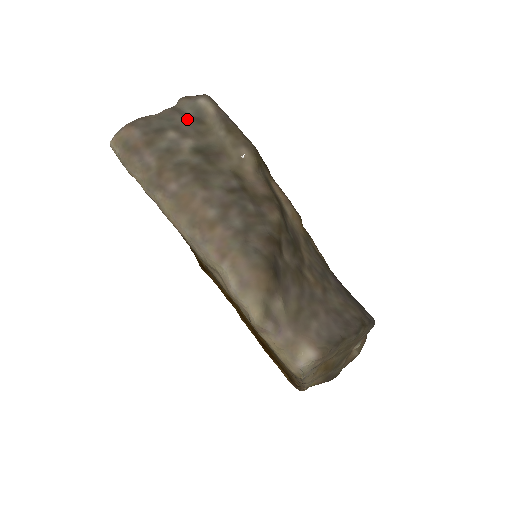
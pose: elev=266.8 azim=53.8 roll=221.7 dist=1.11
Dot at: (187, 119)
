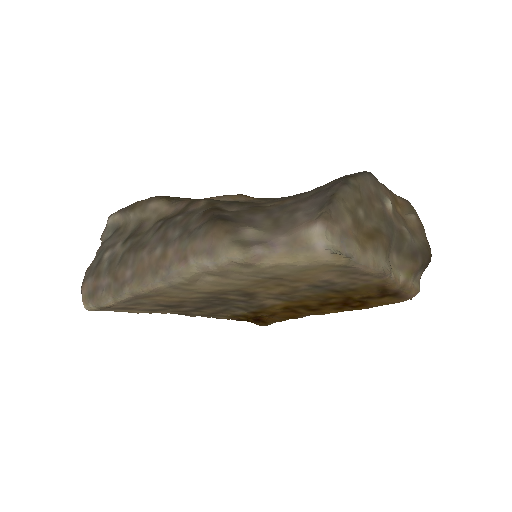
Dot at: (109, 238)
